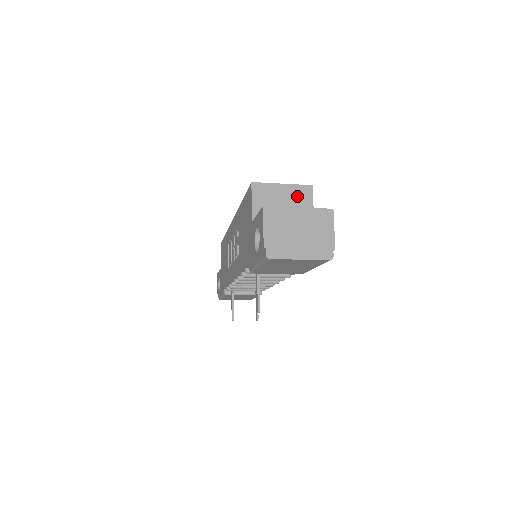
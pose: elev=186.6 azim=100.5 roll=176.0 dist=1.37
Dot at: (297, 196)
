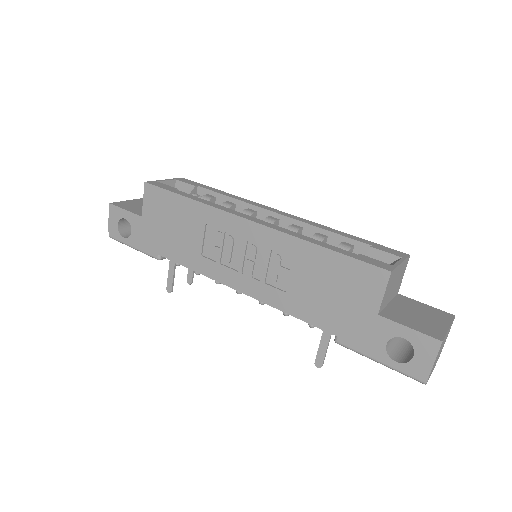
Dot at: (402, 271)
